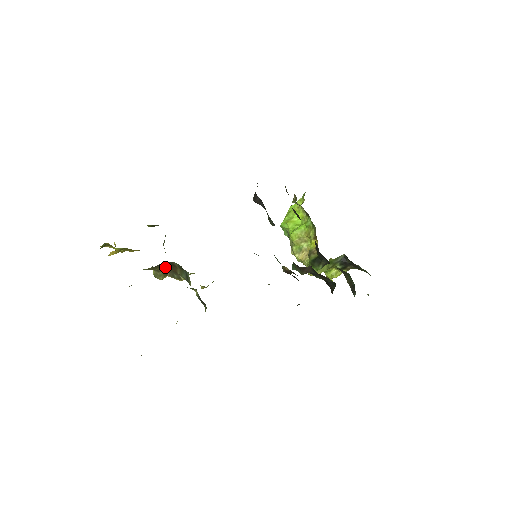
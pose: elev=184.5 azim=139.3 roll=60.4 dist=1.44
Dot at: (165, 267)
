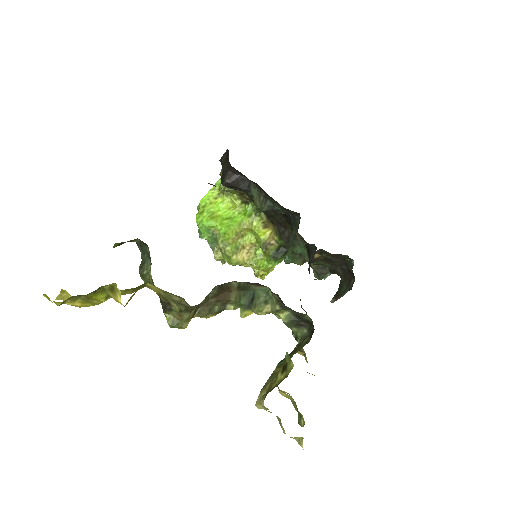
Dot at: (206, 298)
